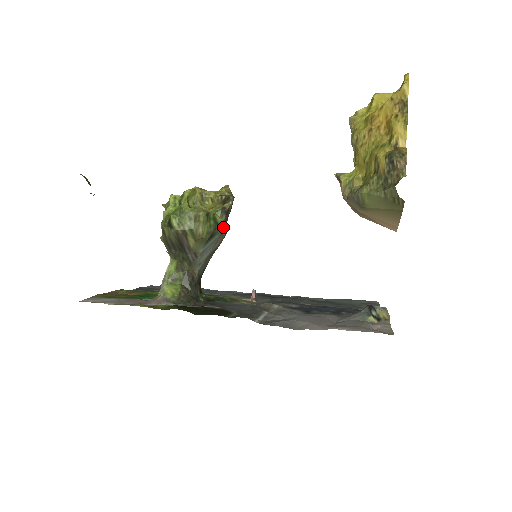
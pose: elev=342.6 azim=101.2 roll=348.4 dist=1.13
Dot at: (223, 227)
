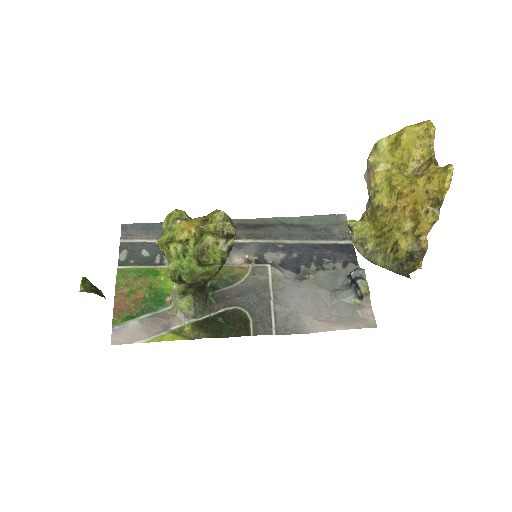
Dot at: occluded
